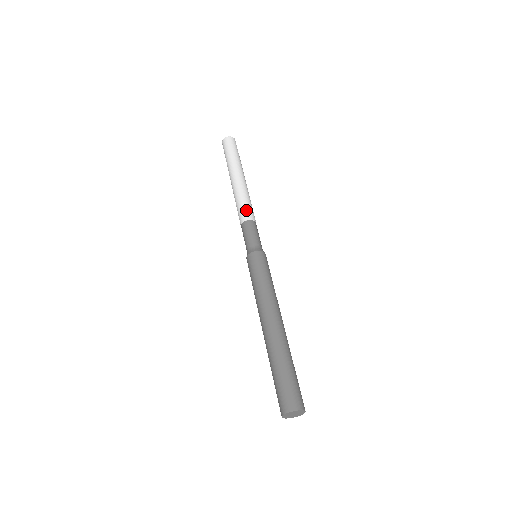
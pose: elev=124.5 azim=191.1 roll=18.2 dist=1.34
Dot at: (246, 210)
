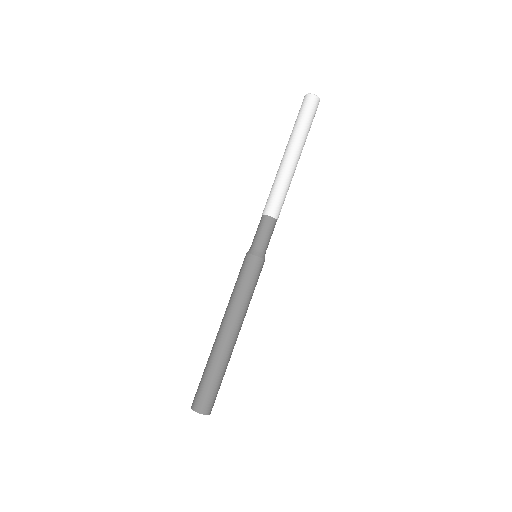
Dot at: (279, 205)
